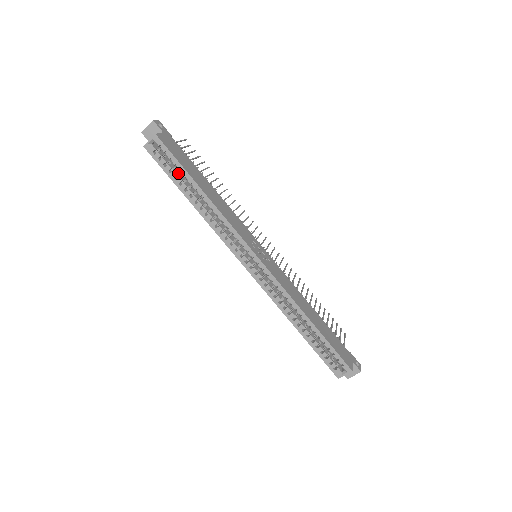
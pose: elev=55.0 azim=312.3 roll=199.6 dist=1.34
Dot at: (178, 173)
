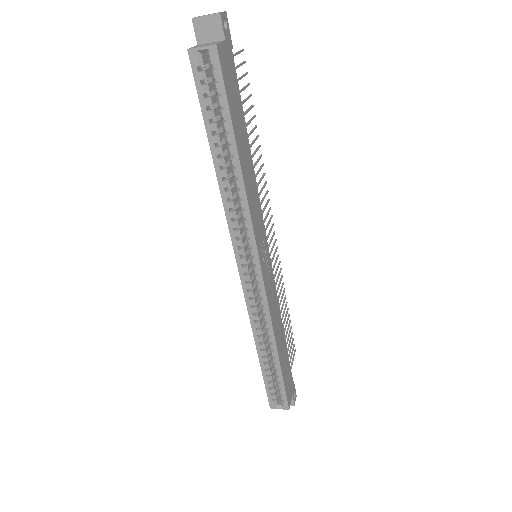
Dot at: (217, 114)
